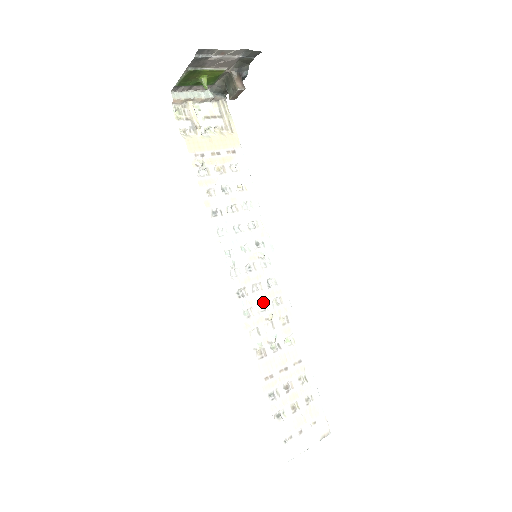
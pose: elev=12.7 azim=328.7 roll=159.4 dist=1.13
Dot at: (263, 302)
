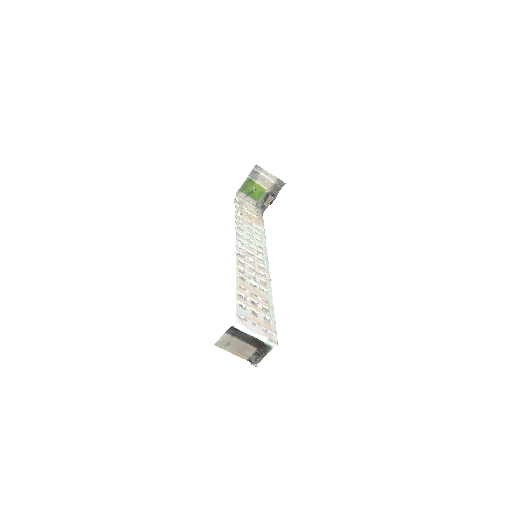
Dot at: (253, 267)
